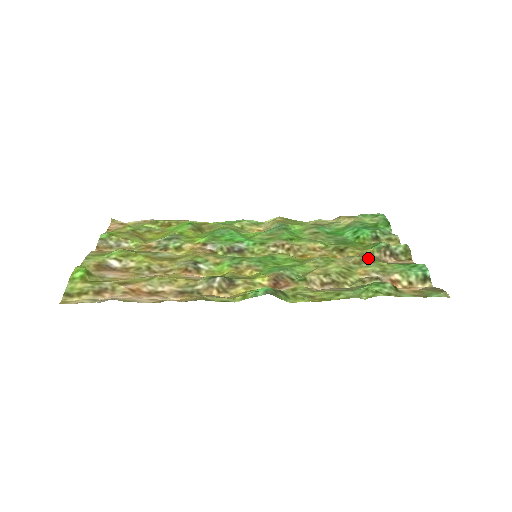
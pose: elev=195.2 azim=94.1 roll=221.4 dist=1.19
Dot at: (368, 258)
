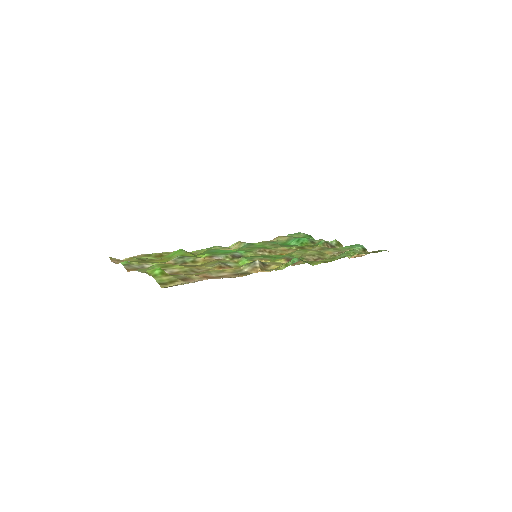
Dot at: (323, 247)
